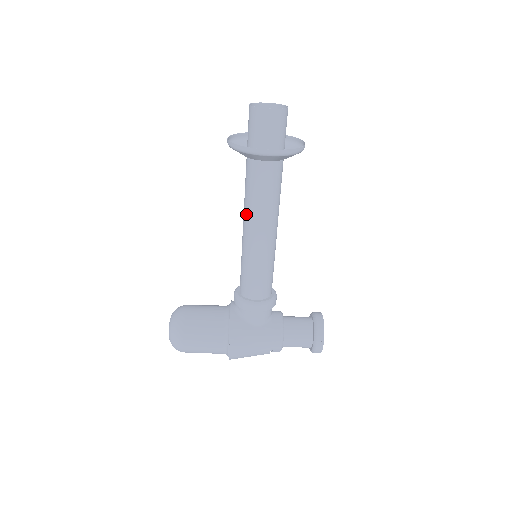
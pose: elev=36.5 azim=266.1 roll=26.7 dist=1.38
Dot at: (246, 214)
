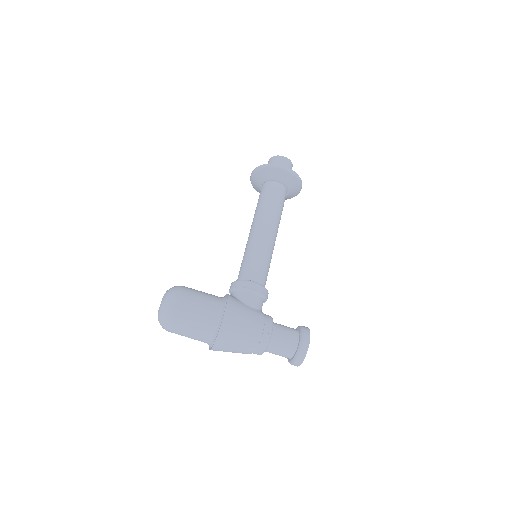
Dot at: (257, 216)
